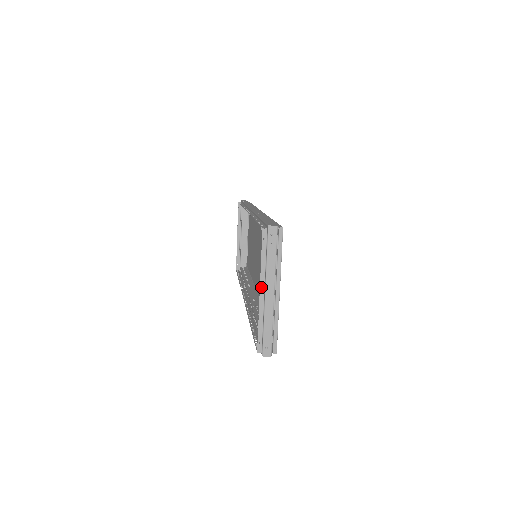
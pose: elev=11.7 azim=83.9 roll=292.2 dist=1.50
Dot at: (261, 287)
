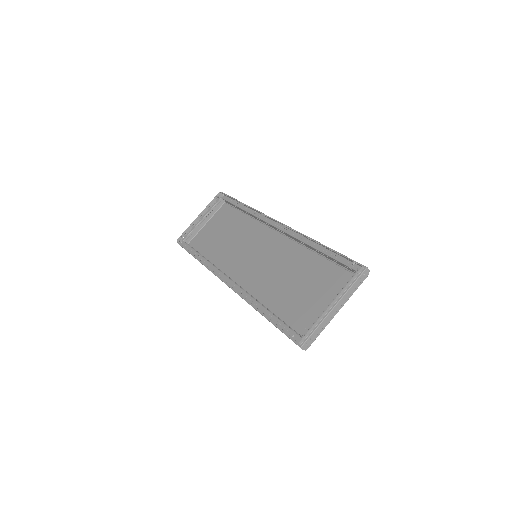
Dot at: (334, 301)
